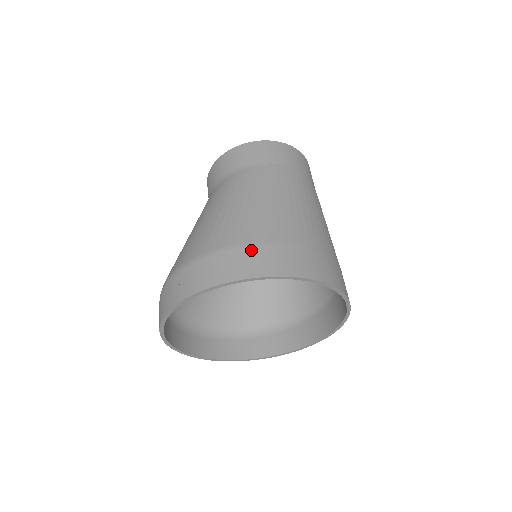
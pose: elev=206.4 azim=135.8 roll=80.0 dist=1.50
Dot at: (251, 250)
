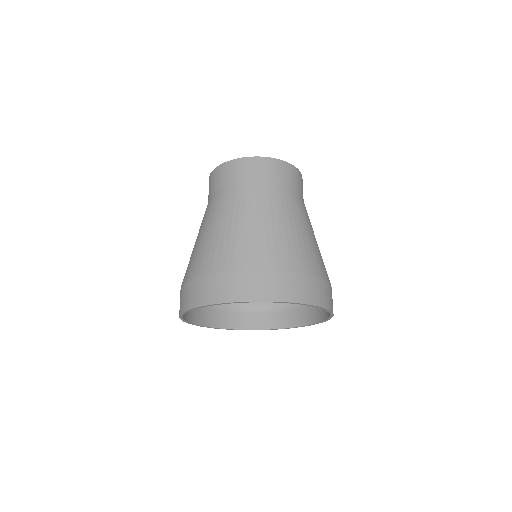
Dot at: (197, 283)
